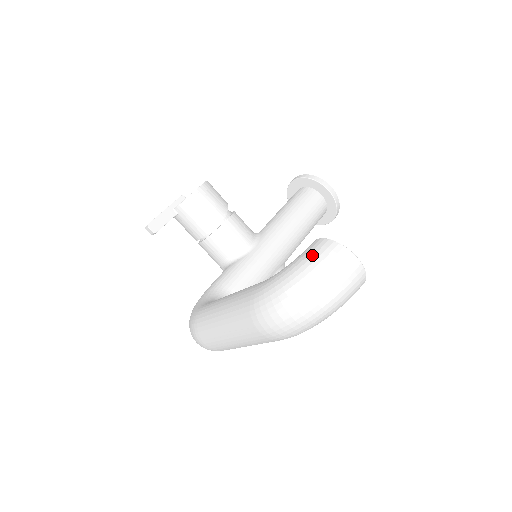
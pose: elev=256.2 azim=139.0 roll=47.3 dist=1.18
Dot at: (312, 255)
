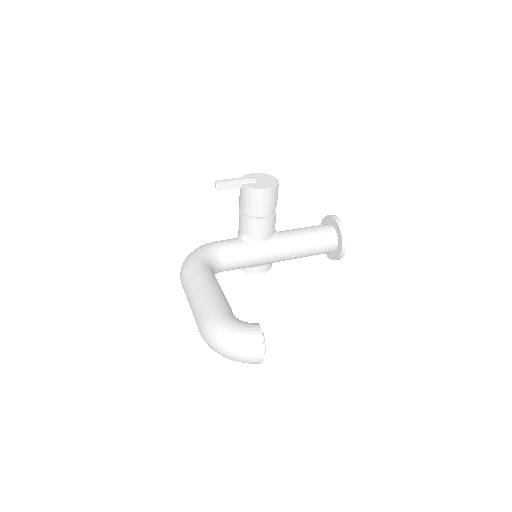
Dot at: (248, 336)
